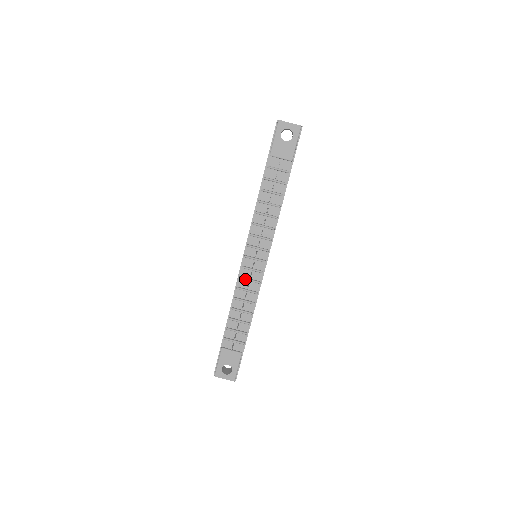
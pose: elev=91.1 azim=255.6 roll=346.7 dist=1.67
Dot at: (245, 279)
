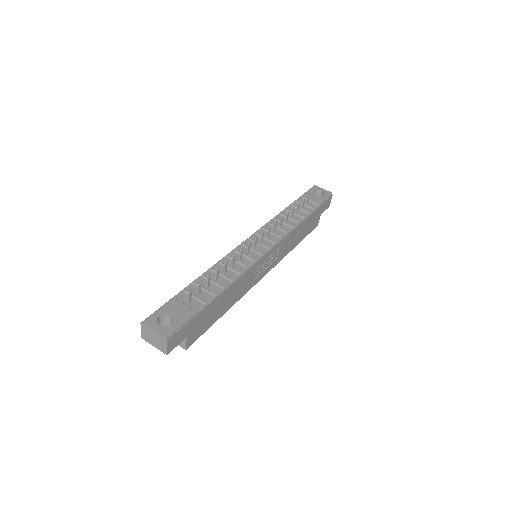
Dot at: occluded
